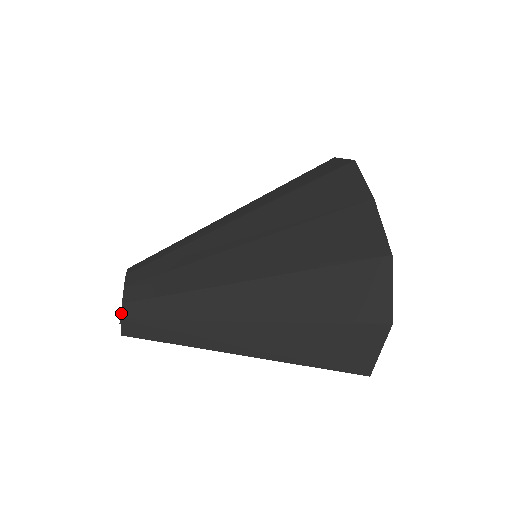
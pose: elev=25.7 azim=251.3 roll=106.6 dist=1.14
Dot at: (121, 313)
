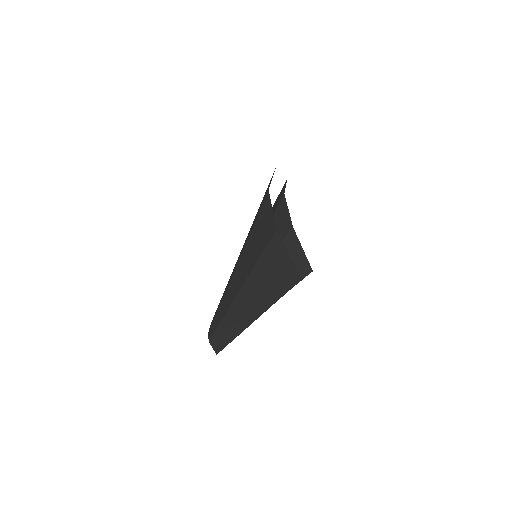
Dot at: (208, 338)
